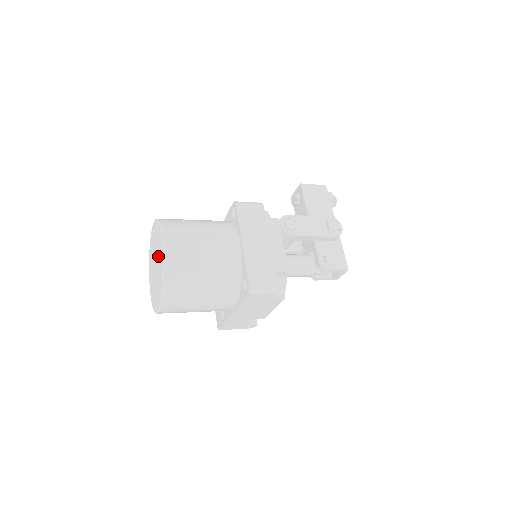
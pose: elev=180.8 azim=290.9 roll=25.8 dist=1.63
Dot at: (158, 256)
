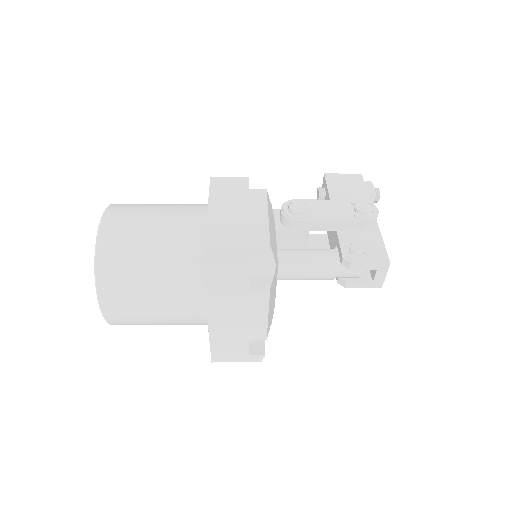
Dot at: occluded
